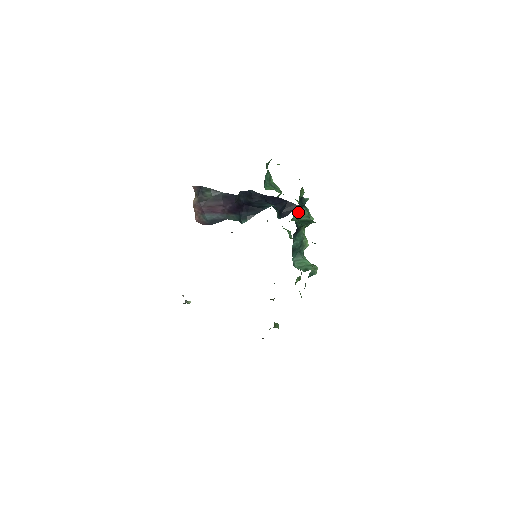
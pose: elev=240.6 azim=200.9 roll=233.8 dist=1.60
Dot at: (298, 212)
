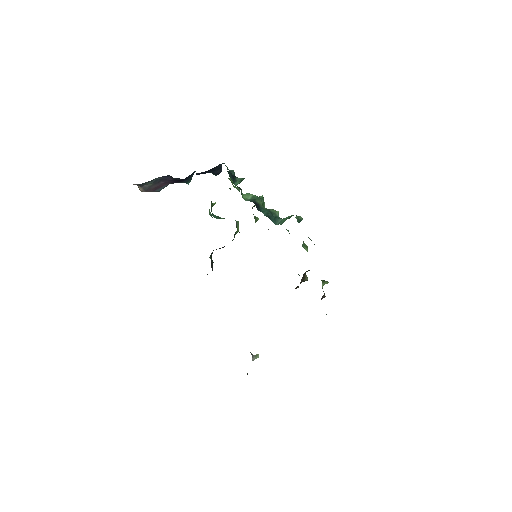
Dot at: (235, 181)
